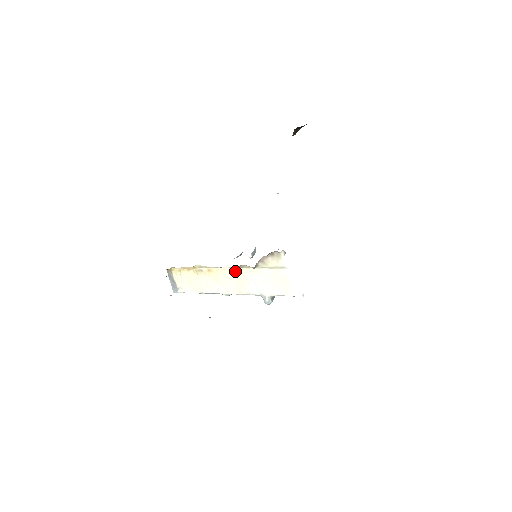
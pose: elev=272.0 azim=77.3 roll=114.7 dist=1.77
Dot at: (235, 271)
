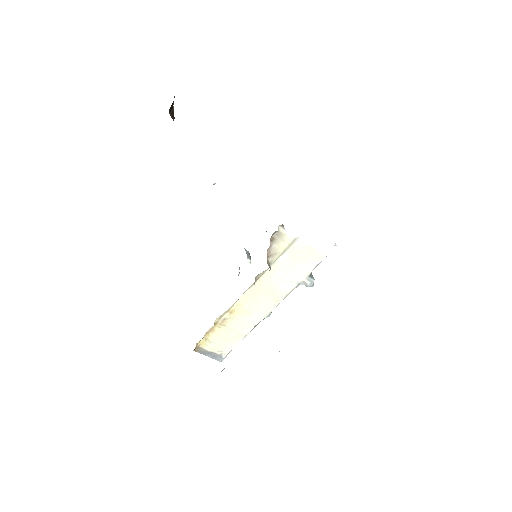
Dot at: (254, 289)
